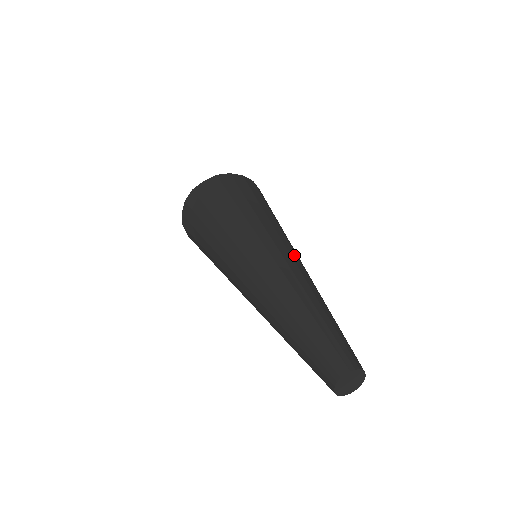
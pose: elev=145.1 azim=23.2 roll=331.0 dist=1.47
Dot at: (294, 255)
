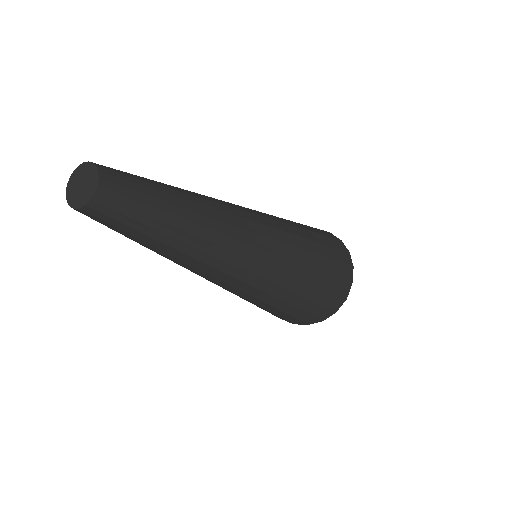
Dot at: occluded
